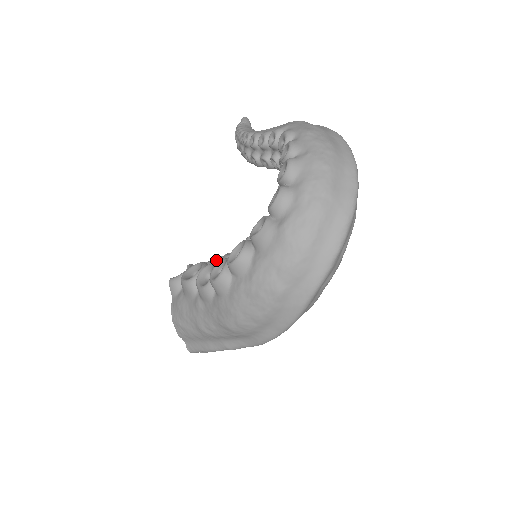
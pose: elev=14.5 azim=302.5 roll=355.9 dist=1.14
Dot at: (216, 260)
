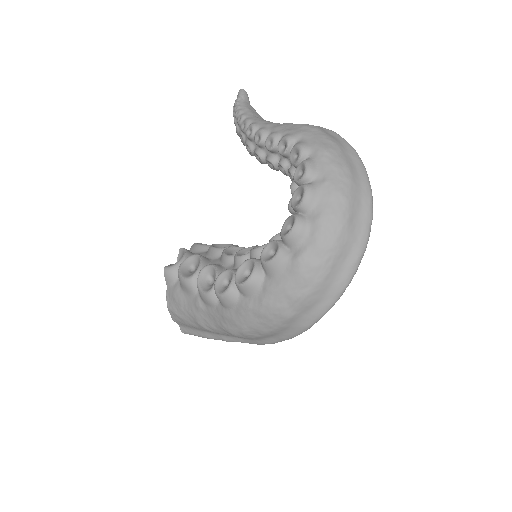
Dot at: (213, 252)
